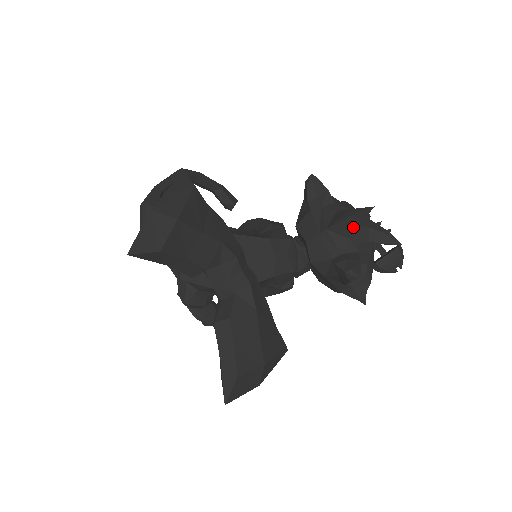
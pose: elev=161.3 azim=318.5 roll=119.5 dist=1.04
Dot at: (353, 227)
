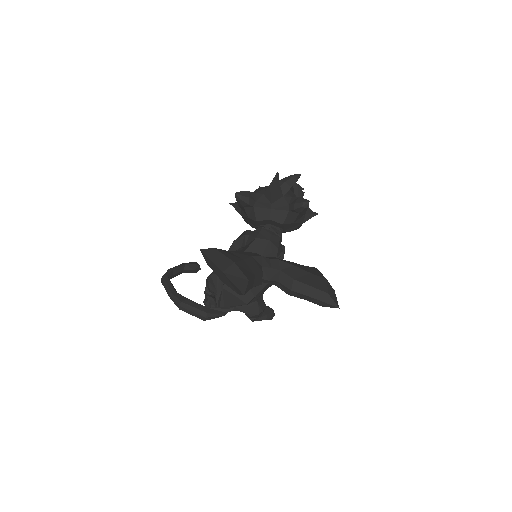
Dot at: (280, 189)
